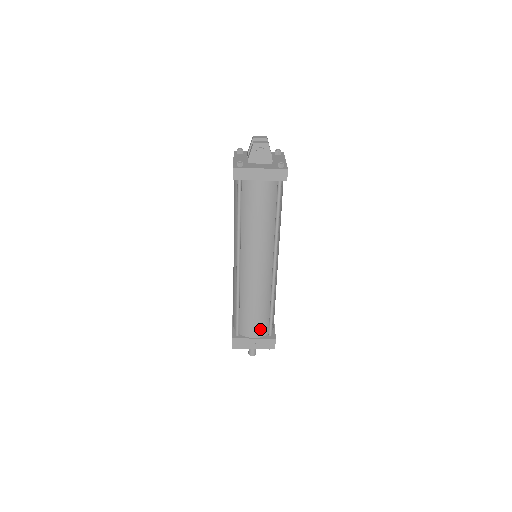
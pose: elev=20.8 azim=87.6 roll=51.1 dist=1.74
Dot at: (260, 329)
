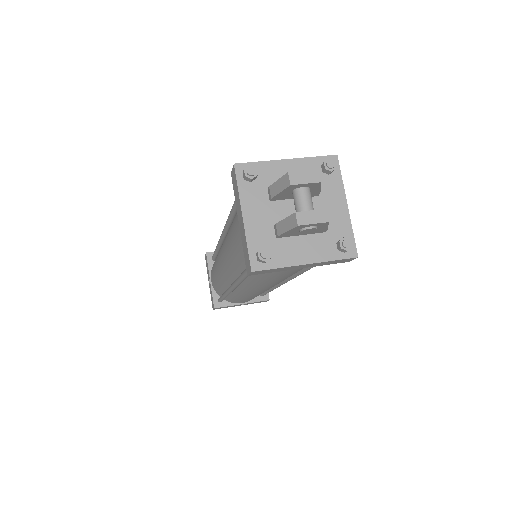
Dot at: (251, 299)
